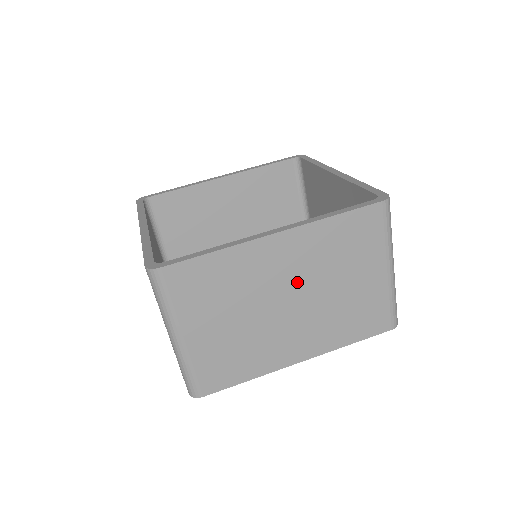
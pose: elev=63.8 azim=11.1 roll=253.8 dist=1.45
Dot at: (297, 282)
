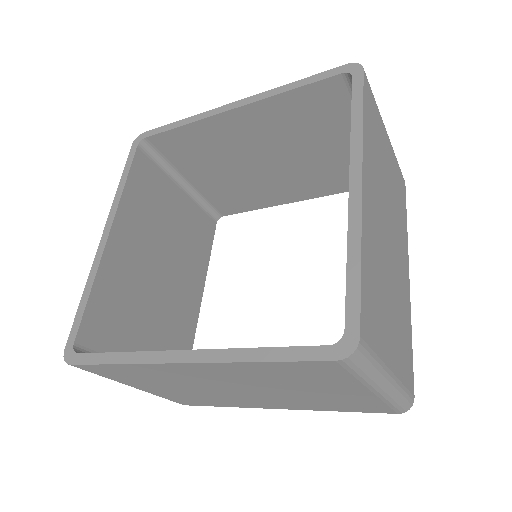
Dot at: (237, 384)
